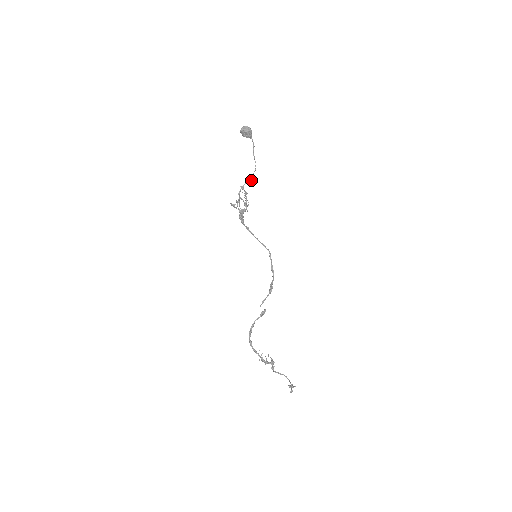
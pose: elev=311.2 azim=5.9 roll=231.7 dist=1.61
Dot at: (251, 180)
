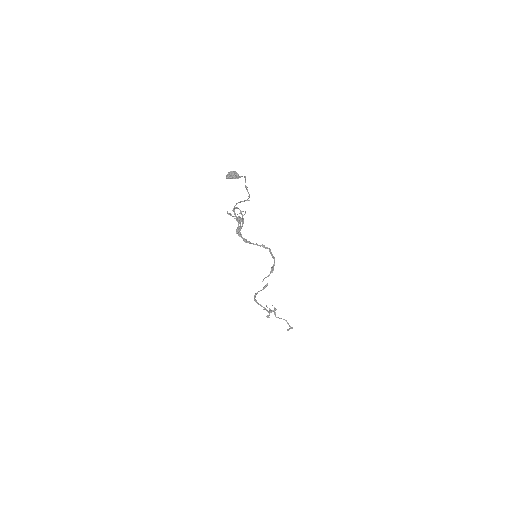
Dot at: (246, 200)
